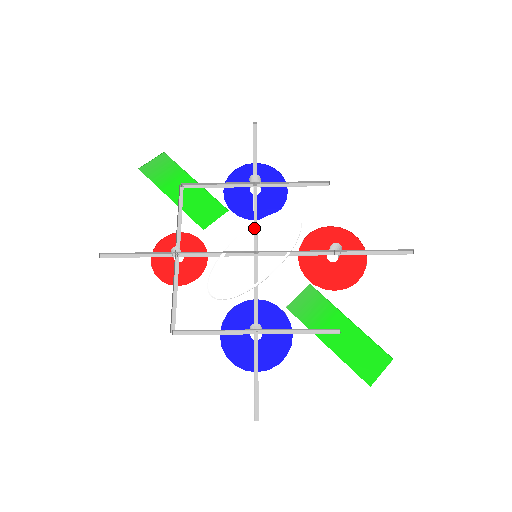
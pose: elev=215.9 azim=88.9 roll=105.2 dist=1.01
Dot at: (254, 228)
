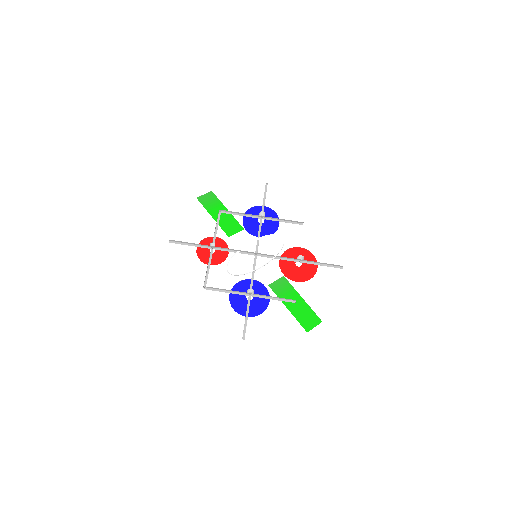
Dot at: (257, 241)
